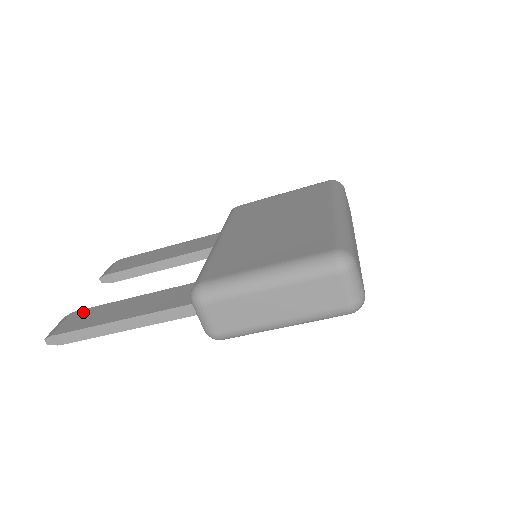
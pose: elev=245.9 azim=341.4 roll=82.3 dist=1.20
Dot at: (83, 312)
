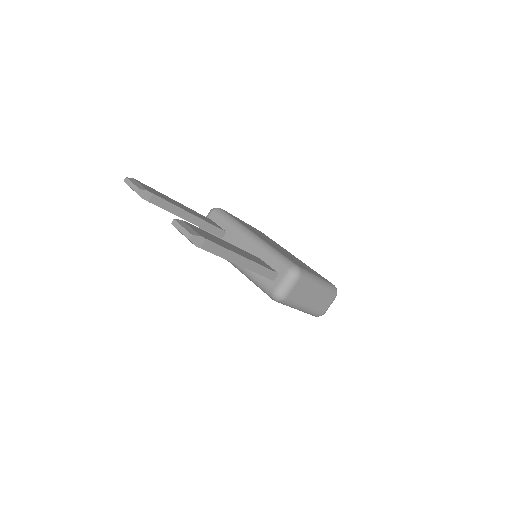
Dot at: (196, 227)
